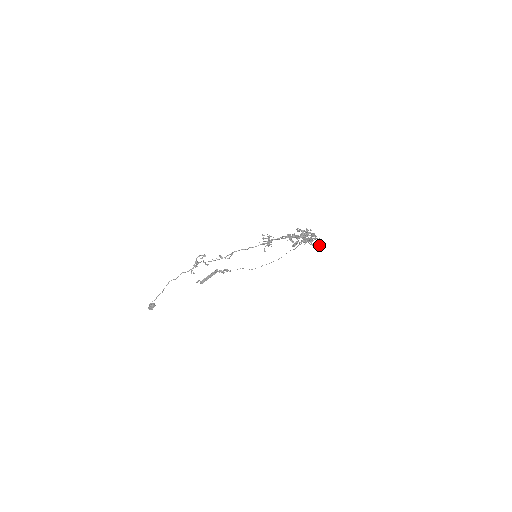
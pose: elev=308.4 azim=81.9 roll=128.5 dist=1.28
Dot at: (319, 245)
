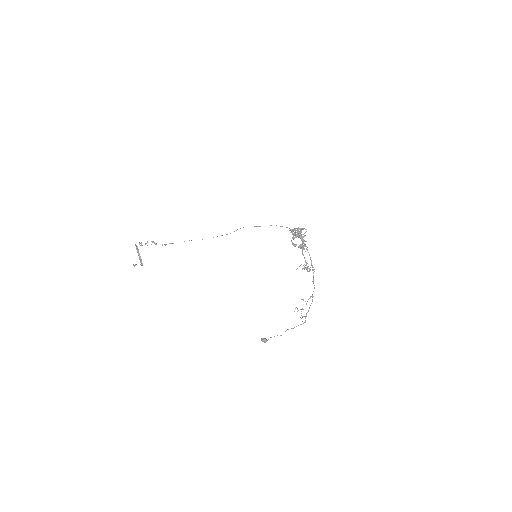
Dot at: (302, 229)
